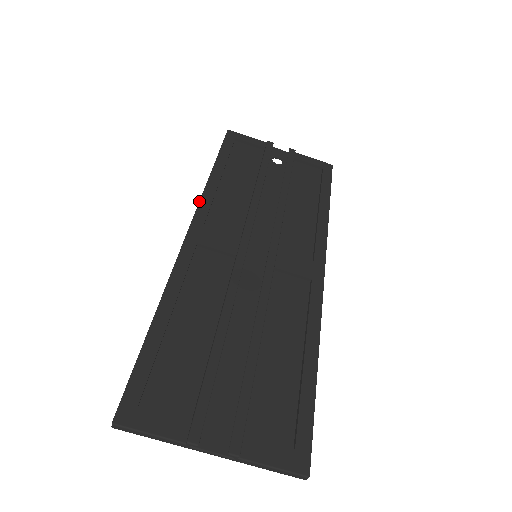
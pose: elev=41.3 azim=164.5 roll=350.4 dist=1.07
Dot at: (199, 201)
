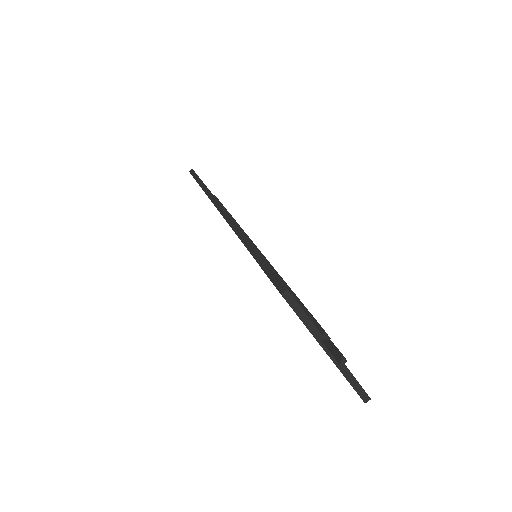
Dot at: occluded
